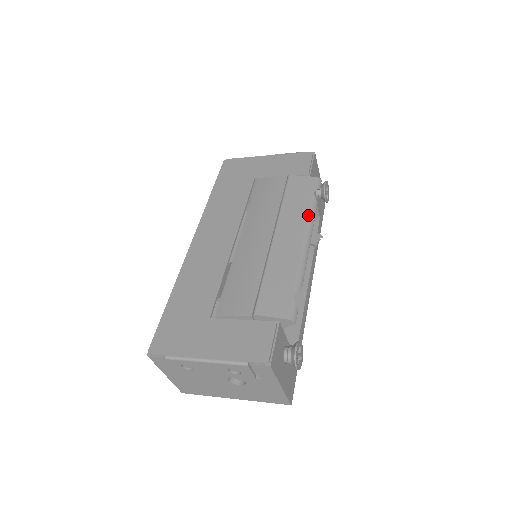
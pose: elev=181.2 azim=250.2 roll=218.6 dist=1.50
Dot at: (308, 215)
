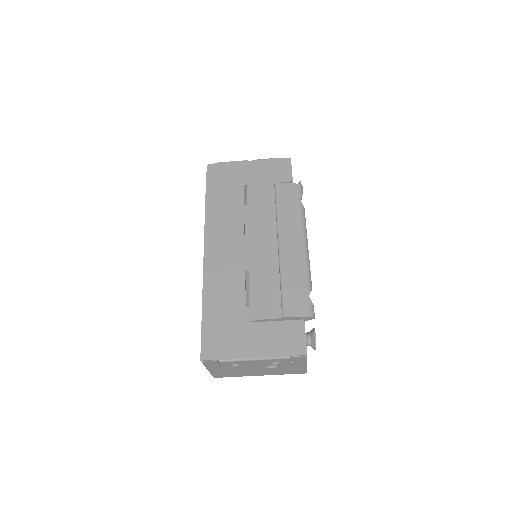
Dot at: (301, 222)
